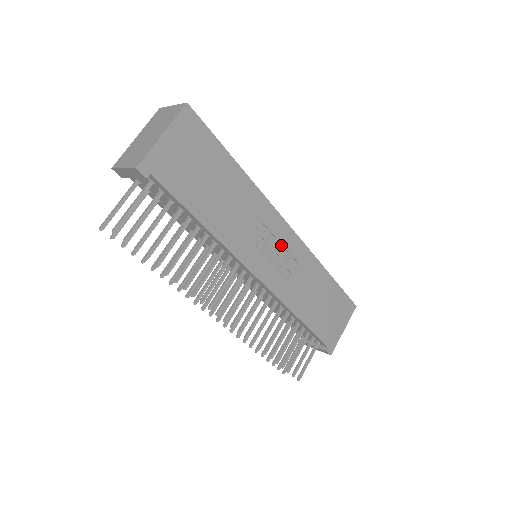
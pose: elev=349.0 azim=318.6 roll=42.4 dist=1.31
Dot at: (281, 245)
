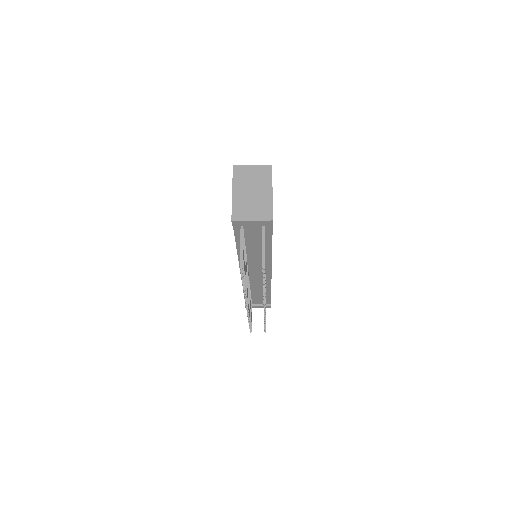
Dot at: occluded
